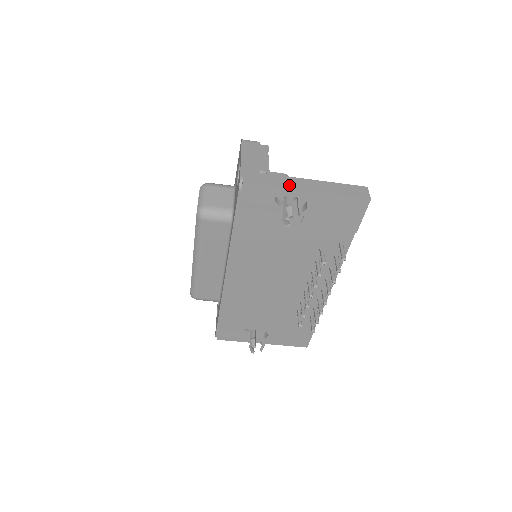
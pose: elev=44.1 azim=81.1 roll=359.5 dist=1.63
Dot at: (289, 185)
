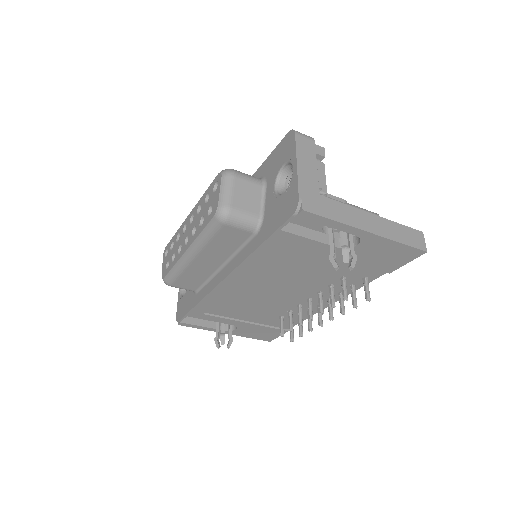
Dot at: (351, 220)
